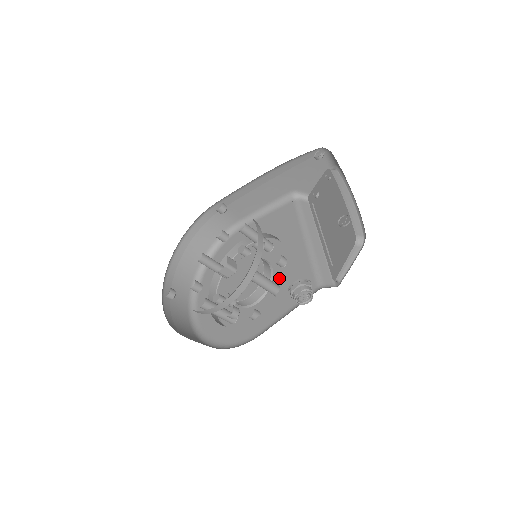
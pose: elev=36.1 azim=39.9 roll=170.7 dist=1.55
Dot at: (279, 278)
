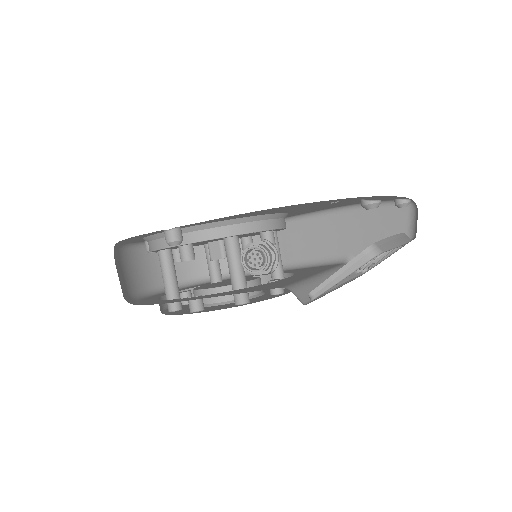
Dot at: (258, 298)
